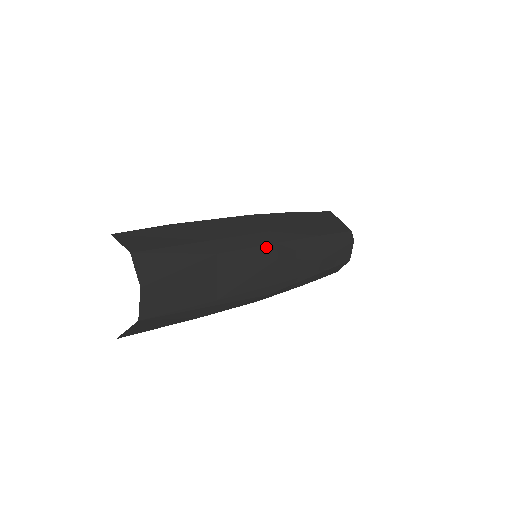
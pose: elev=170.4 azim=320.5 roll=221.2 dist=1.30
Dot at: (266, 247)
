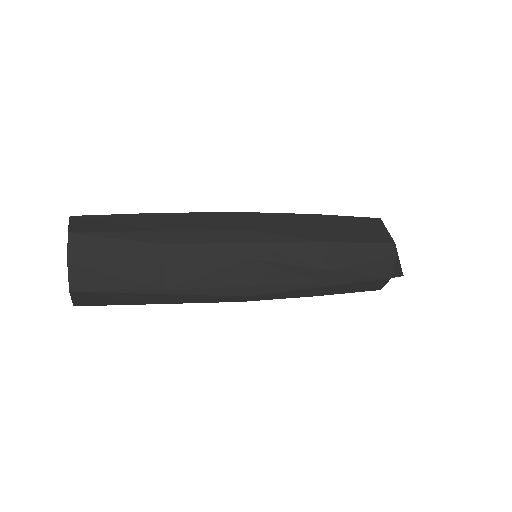
Dot at: (234, 245)
